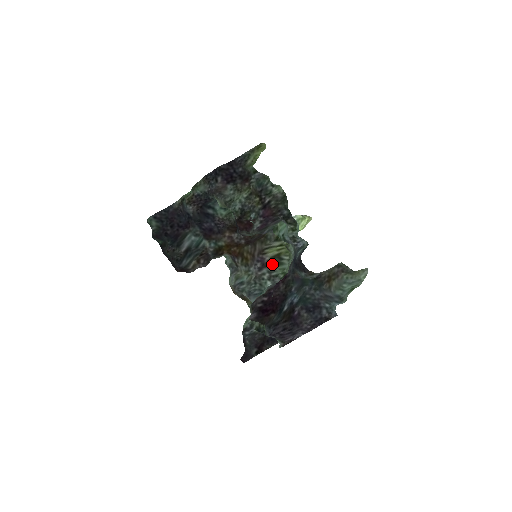
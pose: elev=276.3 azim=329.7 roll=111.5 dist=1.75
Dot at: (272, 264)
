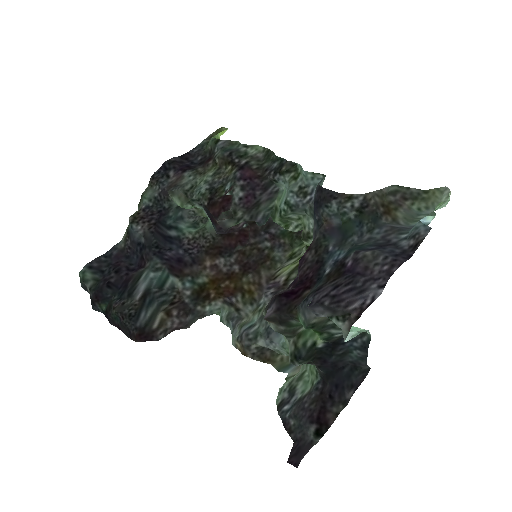
Dot at: occluded
